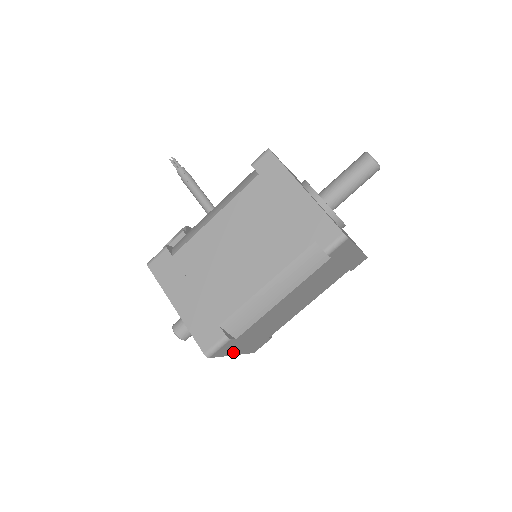
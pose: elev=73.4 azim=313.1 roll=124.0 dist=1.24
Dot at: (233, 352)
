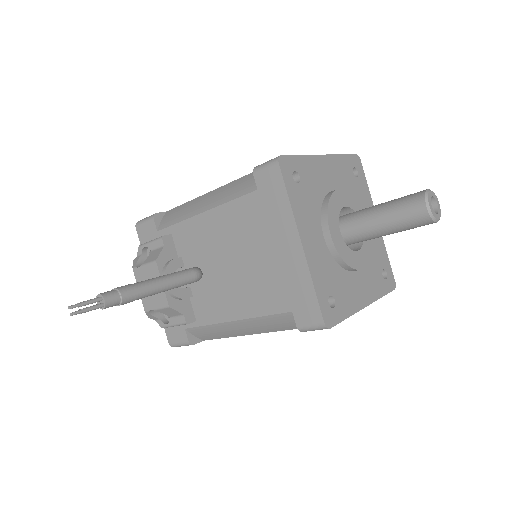
Dot at: occluded
